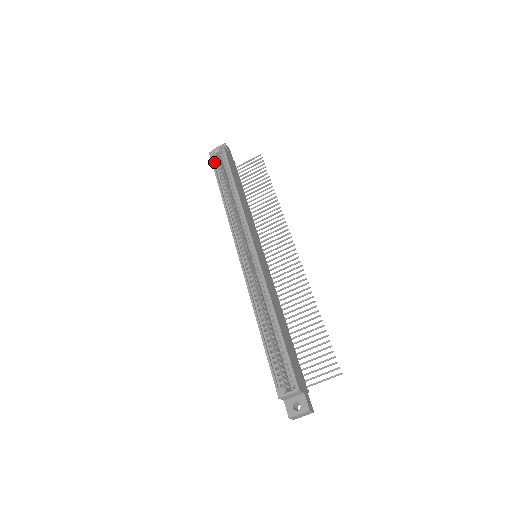
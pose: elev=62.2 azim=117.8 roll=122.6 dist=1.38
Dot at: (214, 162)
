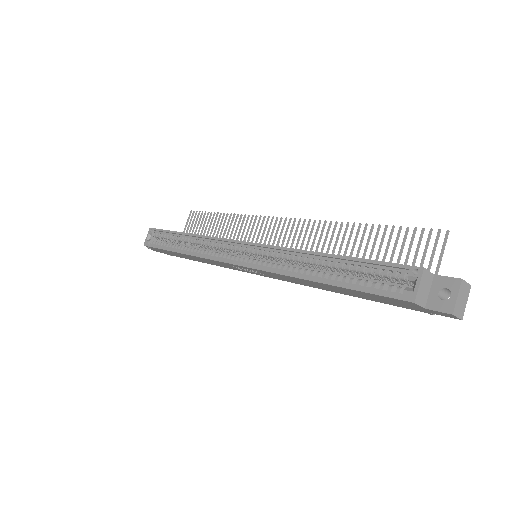
Dot at: (153, 245)
